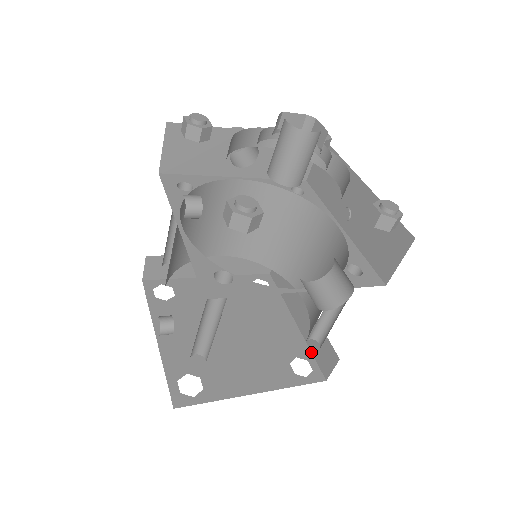
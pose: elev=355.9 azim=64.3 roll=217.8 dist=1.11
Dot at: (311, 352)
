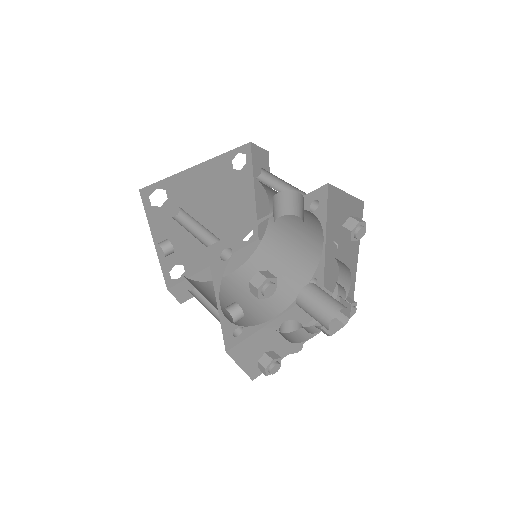
Dot at: occluded
